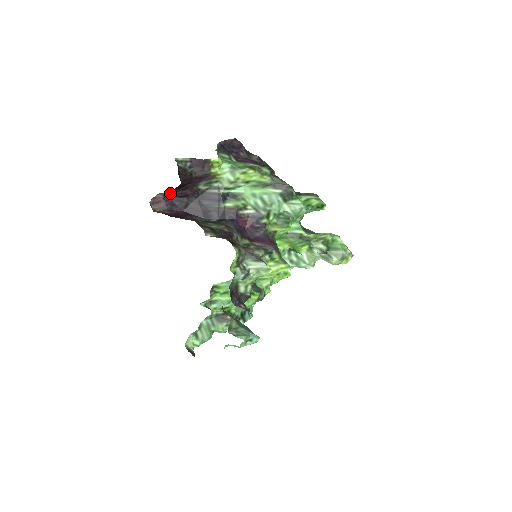
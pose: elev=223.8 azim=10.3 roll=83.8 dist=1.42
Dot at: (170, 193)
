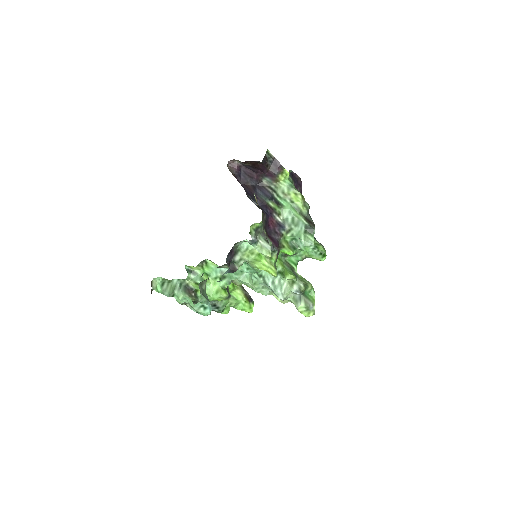
Dot at: (244, 168)
